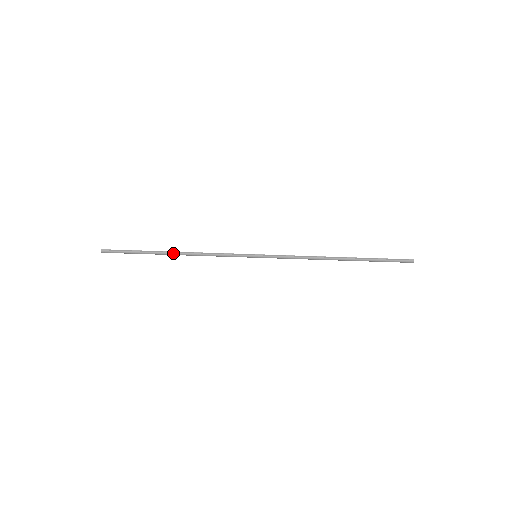
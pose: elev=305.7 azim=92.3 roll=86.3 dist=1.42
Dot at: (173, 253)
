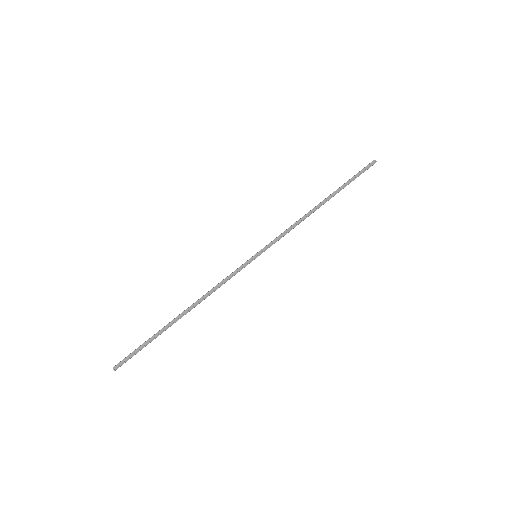
Dot at: occluded
